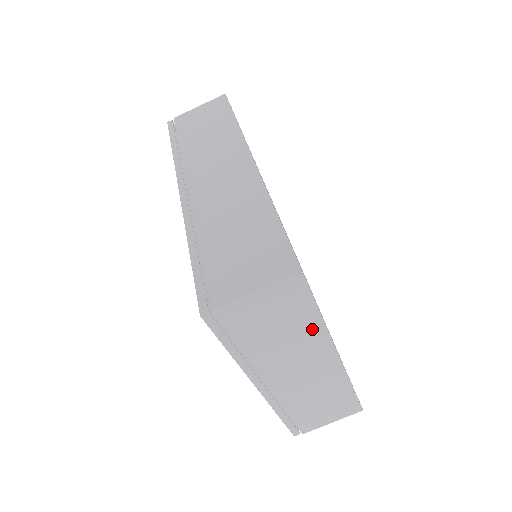
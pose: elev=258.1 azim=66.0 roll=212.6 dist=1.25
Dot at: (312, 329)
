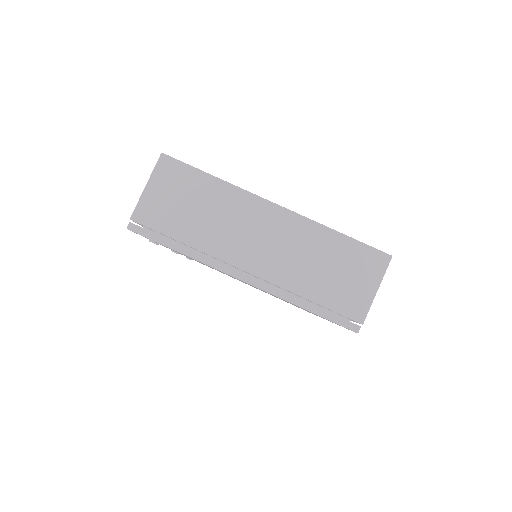
Dot at: (220, 192)
